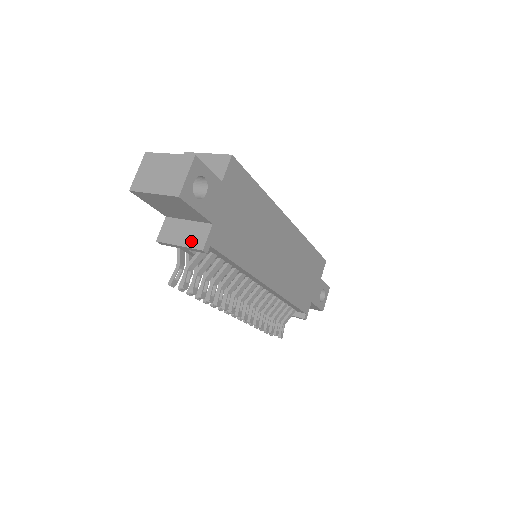
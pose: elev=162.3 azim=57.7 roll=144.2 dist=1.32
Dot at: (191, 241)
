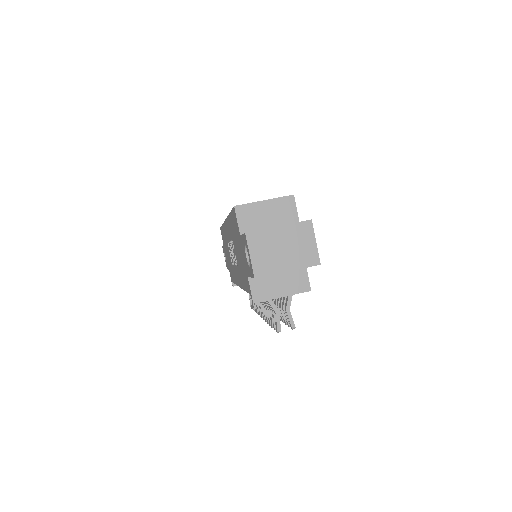
Dot at: (294, 288)
